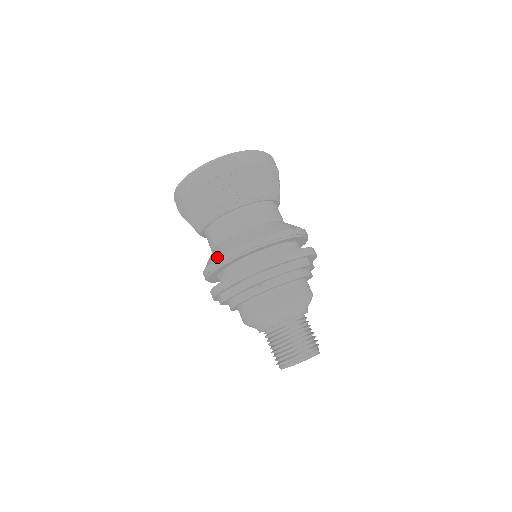
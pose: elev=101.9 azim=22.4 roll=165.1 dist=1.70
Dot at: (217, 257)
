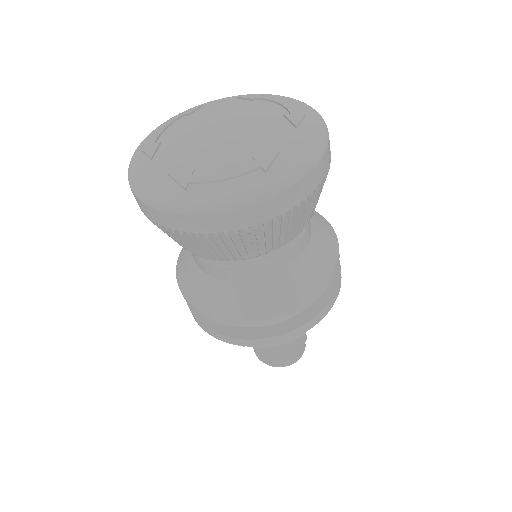
Dot at: (267, 314)
